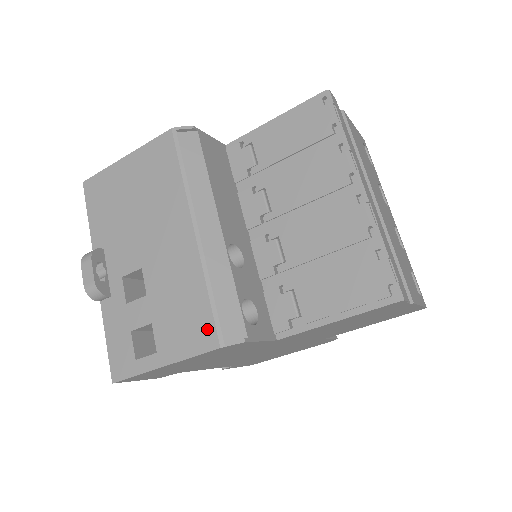
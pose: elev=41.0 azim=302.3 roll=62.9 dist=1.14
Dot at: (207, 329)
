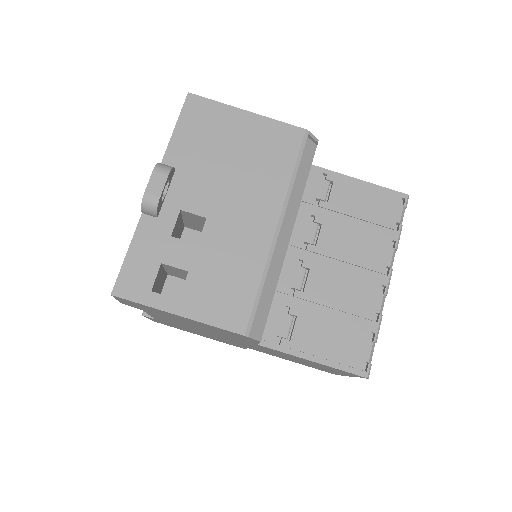
Dot at: (241, 313)
